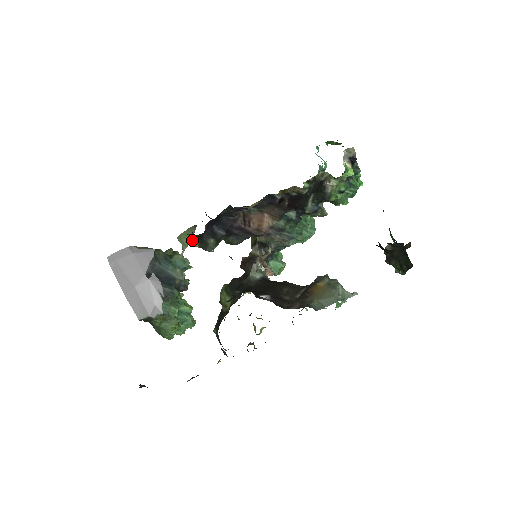
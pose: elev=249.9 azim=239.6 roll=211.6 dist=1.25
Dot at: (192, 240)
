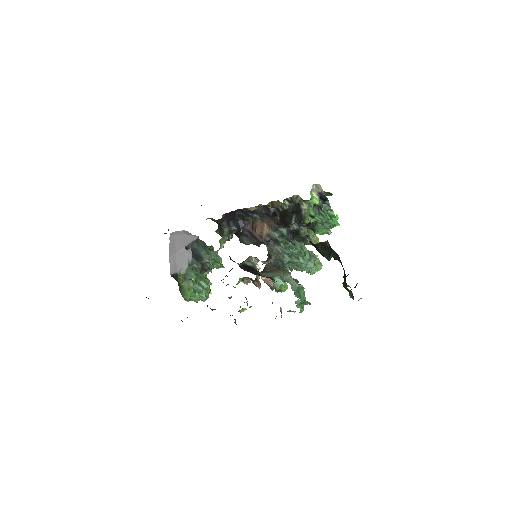
Dot at: (217, 229)
